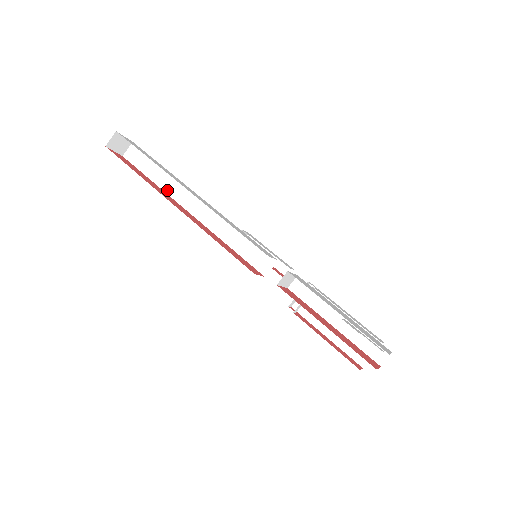
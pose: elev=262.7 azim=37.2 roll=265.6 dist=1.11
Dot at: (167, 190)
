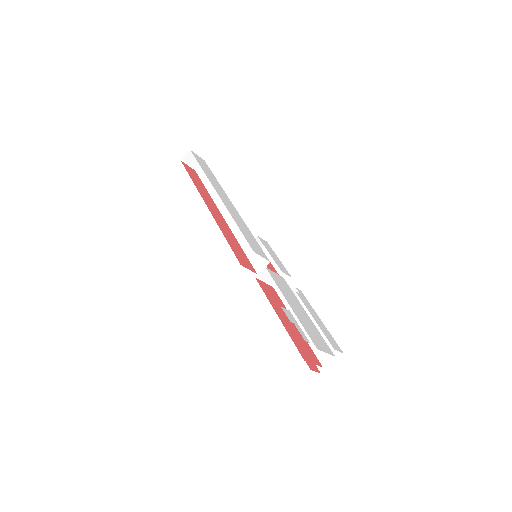
Dot at: (214, 198)
